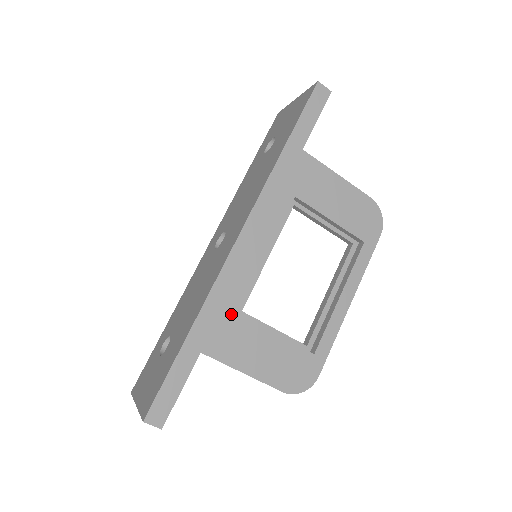
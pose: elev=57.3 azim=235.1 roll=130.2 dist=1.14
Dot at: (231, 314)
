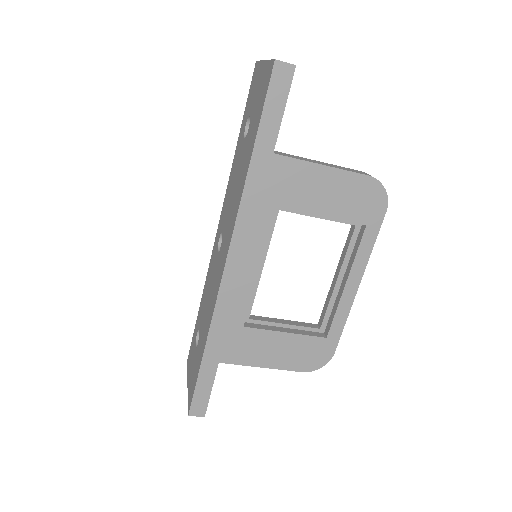
Dot at: (237, 329)
